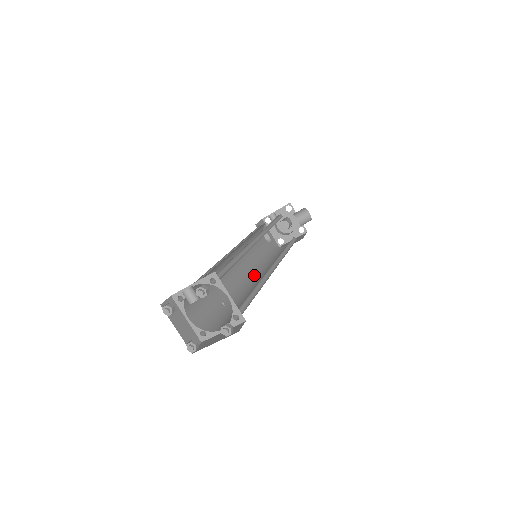
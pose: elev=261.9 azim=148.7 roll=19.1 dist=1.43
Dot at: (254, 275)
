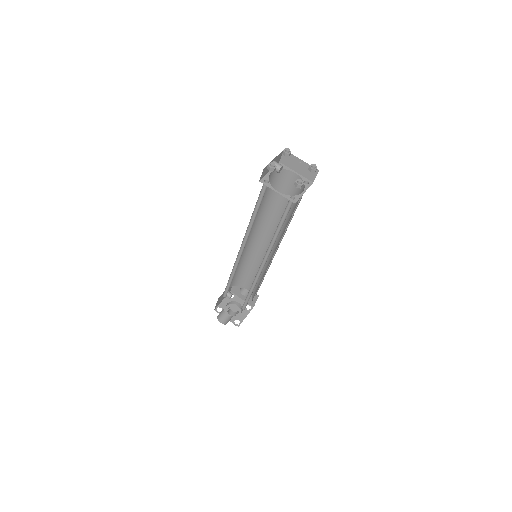
Dot at: (263, 266)
